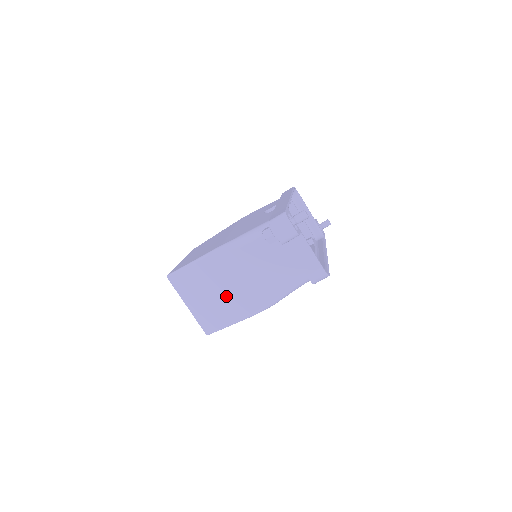
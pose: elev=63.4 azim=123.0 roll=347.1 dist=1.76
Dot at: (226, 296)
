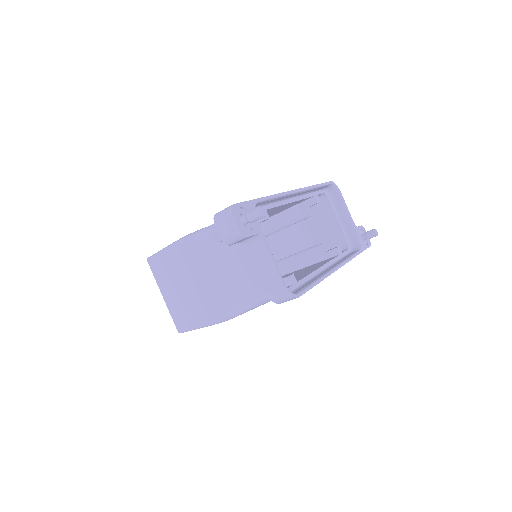
Dot at: (191, 294)
